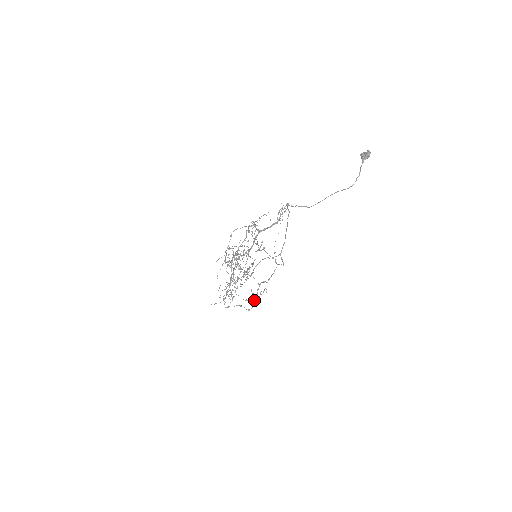
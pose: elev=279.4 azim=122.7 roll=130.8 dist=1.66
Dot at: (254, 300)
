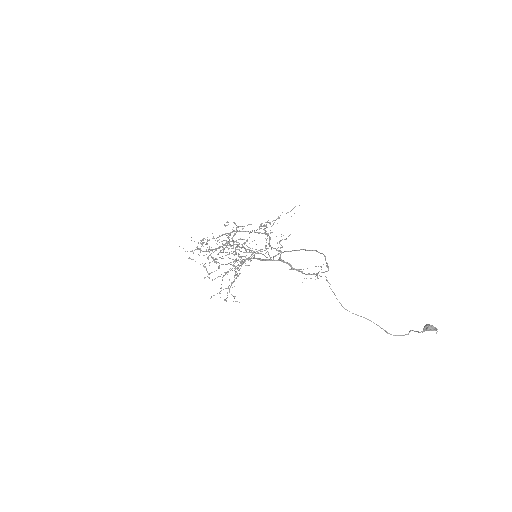
Dot at: occluded
